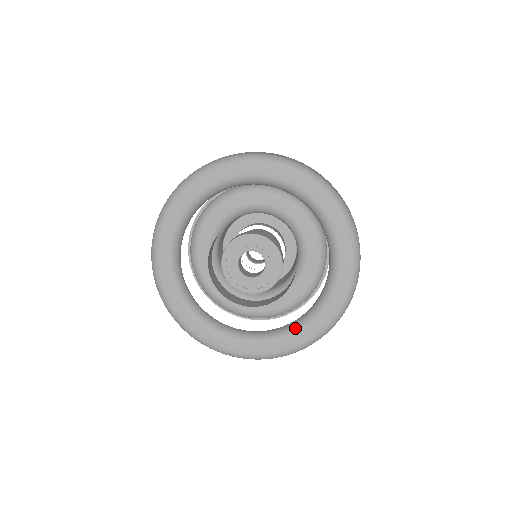
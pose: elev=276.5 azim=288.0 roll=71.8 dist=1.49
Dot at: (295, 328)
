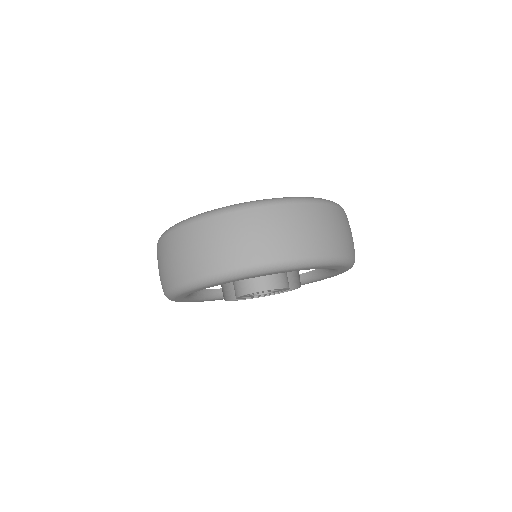
Dot at: (315, 278)
